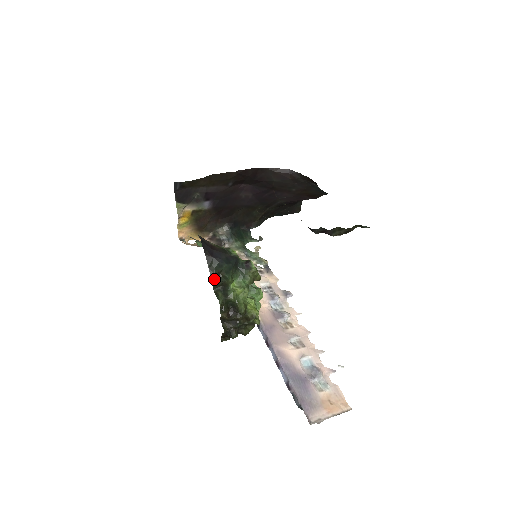
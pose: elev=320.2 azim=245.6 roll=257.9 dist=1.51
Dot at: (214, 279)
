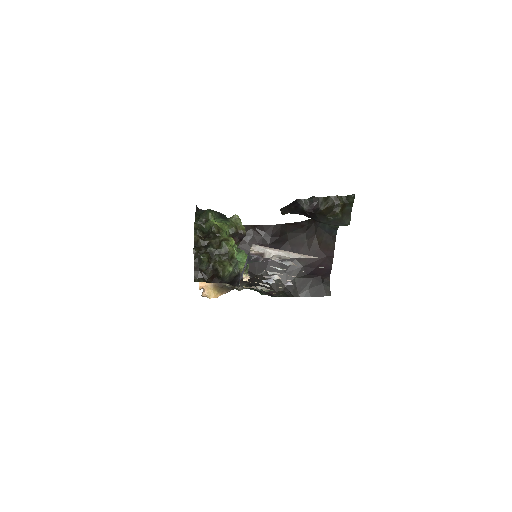
Dot at: (198, 219)
